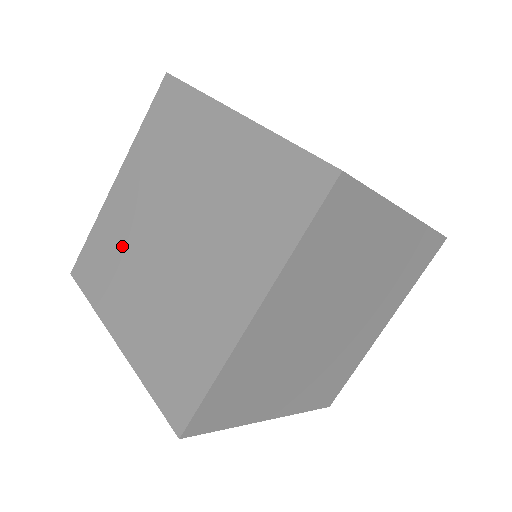
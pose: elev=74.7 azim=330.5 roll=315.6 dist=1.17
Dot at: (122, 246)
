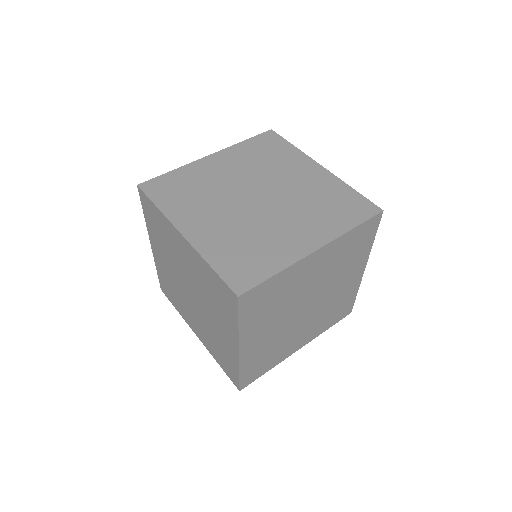
Dot at: (206, 188)
